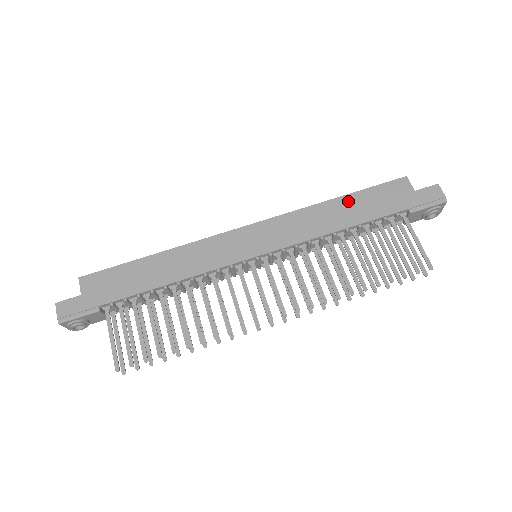
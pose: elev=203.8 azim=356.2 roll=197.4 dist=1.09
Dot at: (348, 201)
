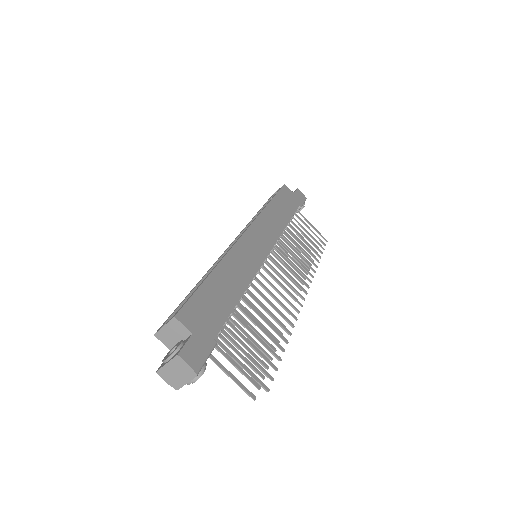
Dot at: (276, 203)
